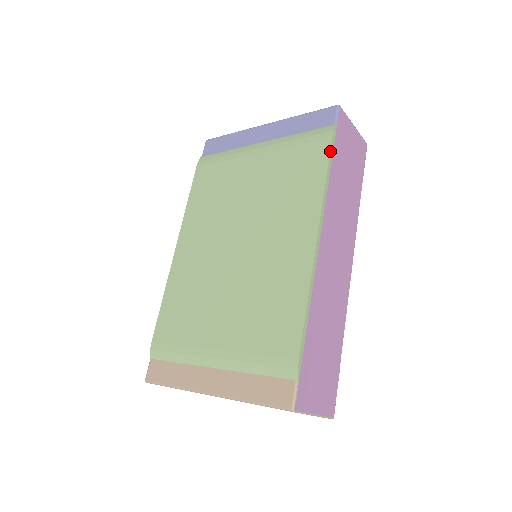
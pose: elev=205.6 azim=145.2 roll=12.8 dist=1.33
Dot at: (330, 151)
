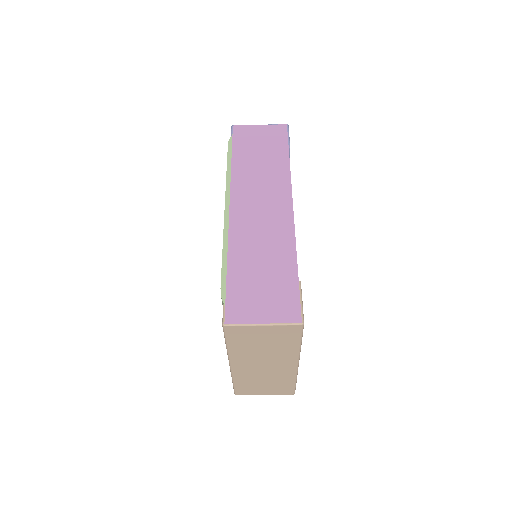
Dot at: (227, 154)
